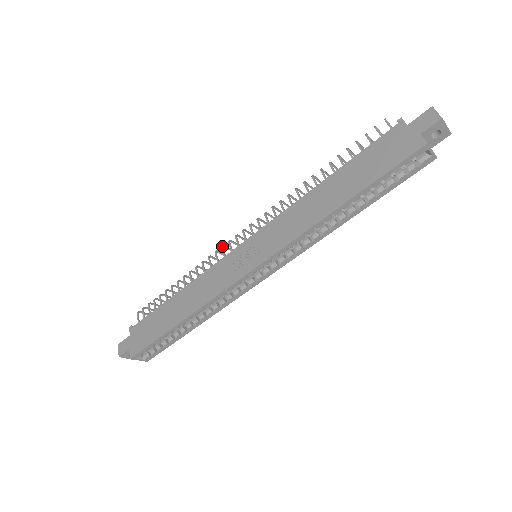
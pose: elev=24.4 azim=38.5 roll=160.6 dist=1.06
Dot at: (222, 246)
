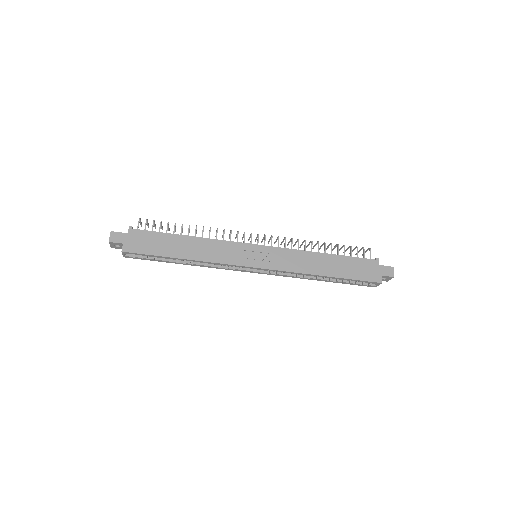
Dot at: occluded
